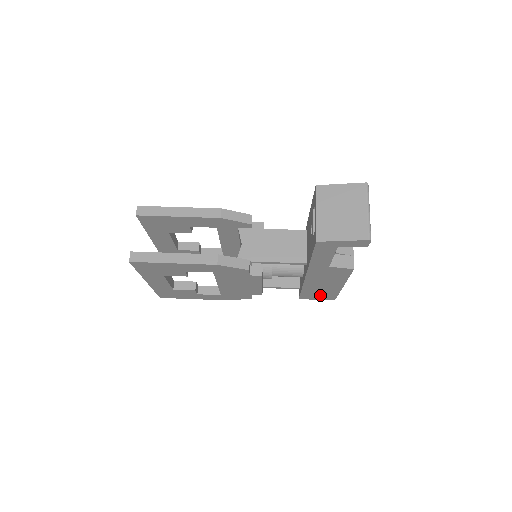
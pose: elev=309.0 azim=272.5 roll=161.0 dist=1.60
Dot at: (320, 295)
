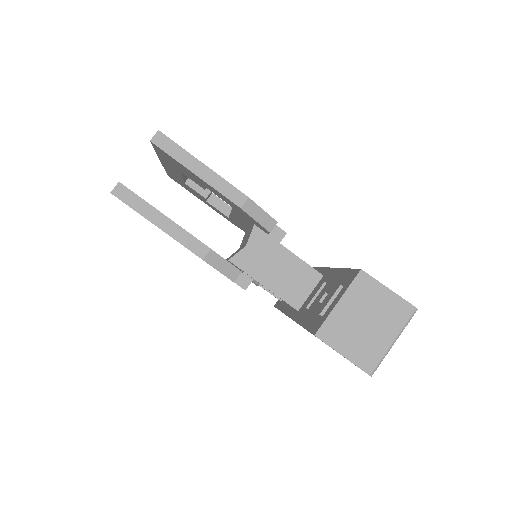
Dot at: occluded
